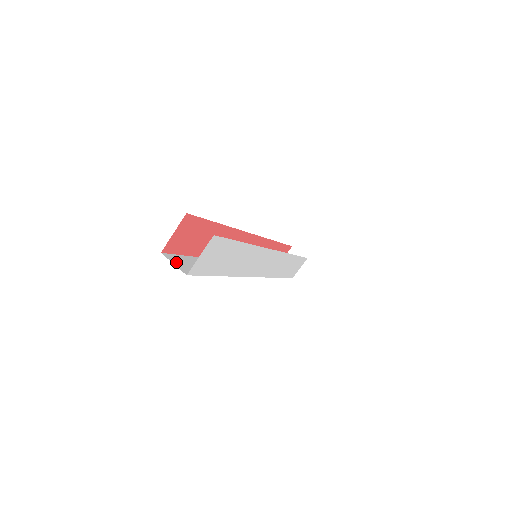
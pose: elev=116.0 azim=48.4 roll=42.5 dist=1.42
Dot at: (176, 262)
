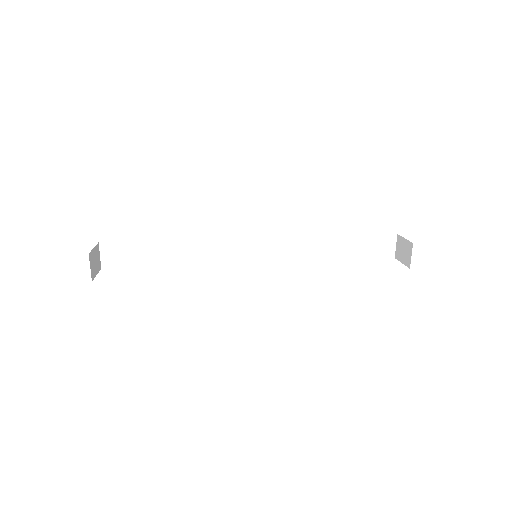
Dot at: (107, 253)
